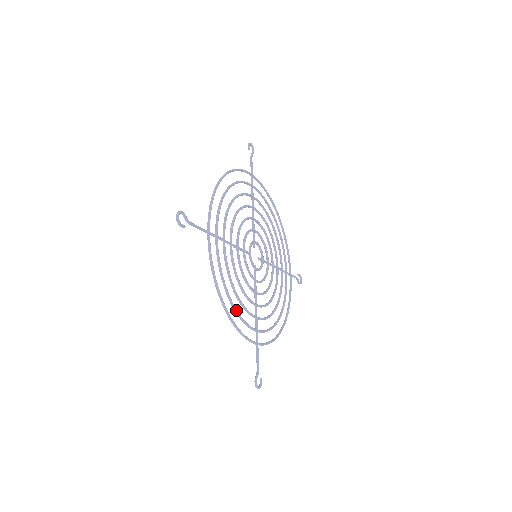
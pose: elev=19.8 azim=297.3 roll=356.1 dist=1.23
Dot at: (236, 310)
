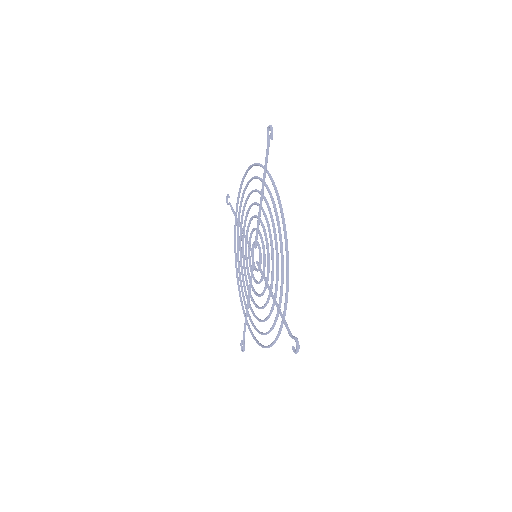
Dot at: (262, 334)
